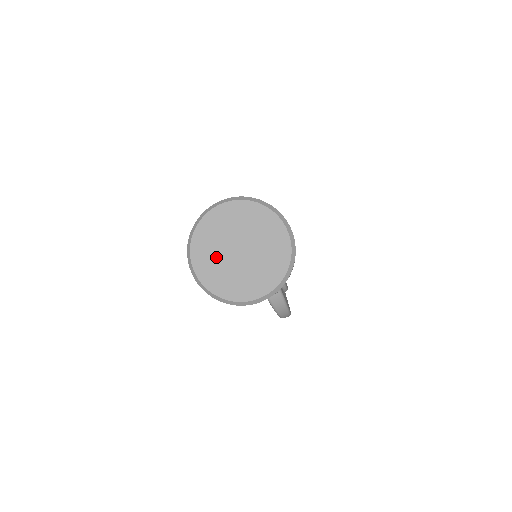
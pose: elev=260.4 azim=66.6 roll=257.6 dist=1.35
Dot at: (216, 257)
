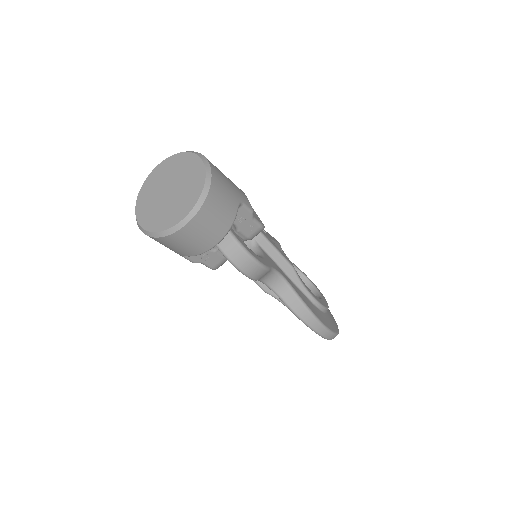
Dot at: (152, 204)
